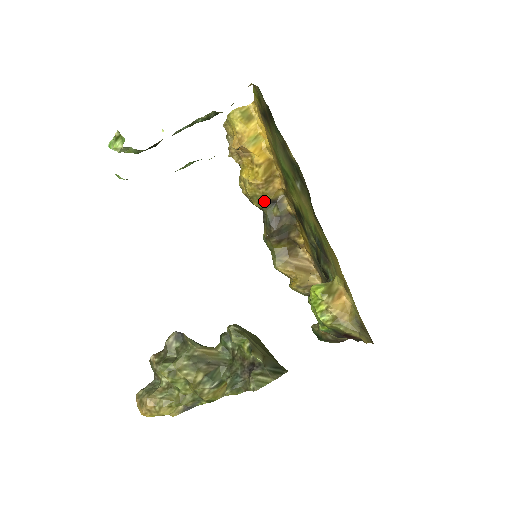
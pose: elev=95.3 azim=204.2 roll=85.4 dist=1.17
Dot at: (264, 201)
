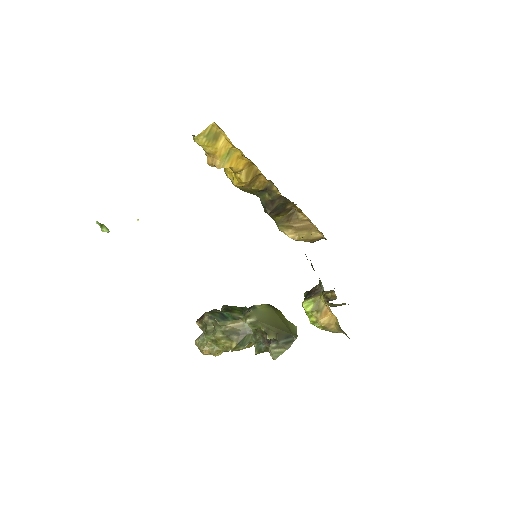
Dot at: (254, 191)
